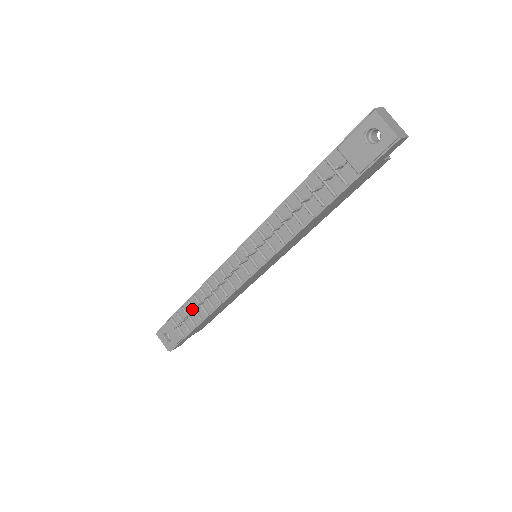
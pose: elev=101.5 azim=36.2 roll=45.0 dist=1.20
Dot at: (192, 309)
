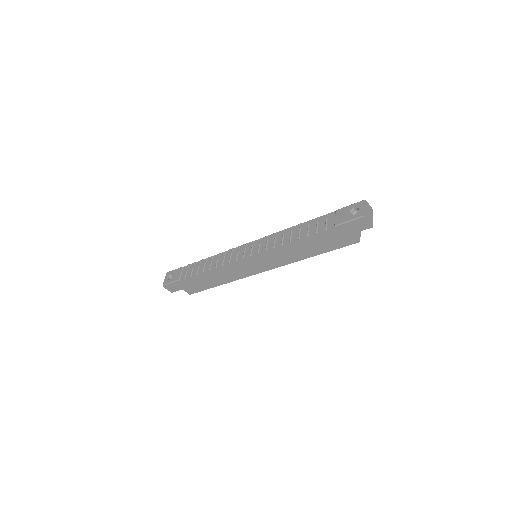
Dot at: (199, 265)
